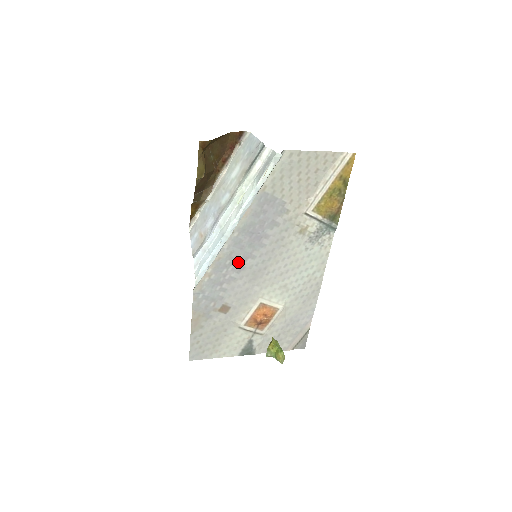
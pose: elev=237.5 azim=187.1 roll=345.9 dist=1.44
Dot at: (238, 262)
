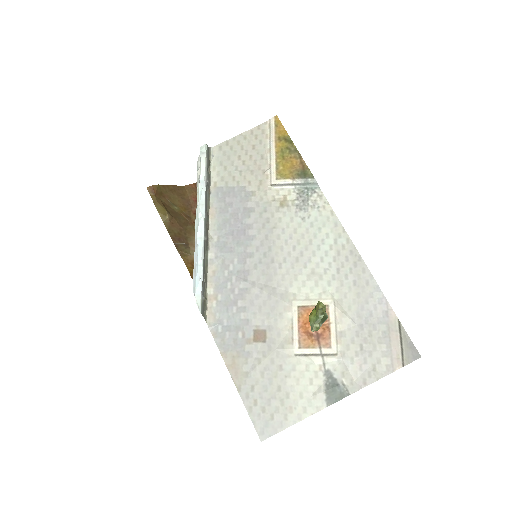
Dot at: (238, 268)
